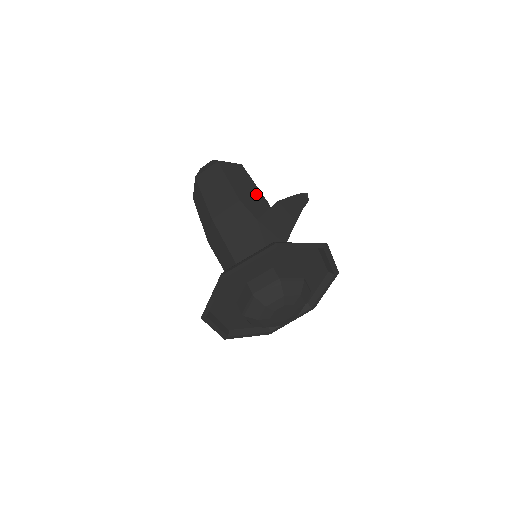
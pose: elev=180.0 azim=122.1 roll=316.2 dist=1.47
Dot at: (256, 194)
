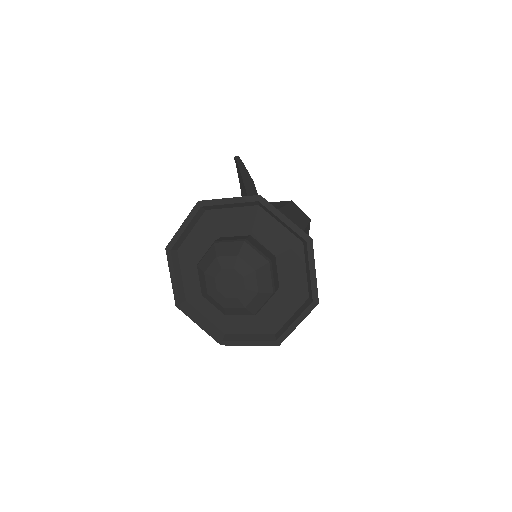
Dot at: occluded
